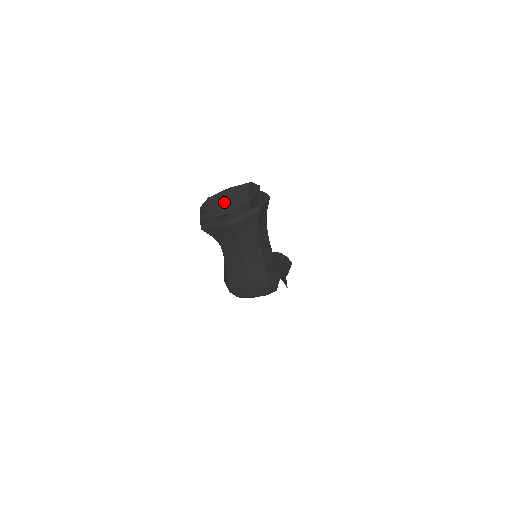
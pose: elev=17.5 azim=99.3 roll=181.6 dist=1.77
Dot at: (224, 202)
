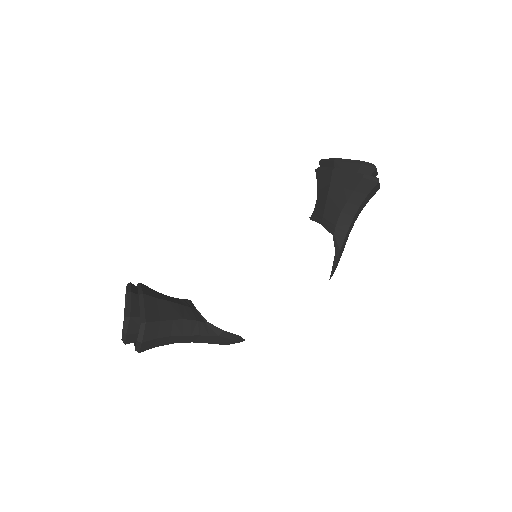
Dot at: occluded
